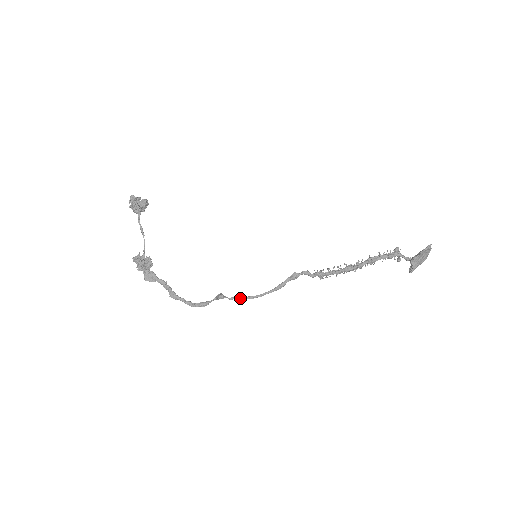
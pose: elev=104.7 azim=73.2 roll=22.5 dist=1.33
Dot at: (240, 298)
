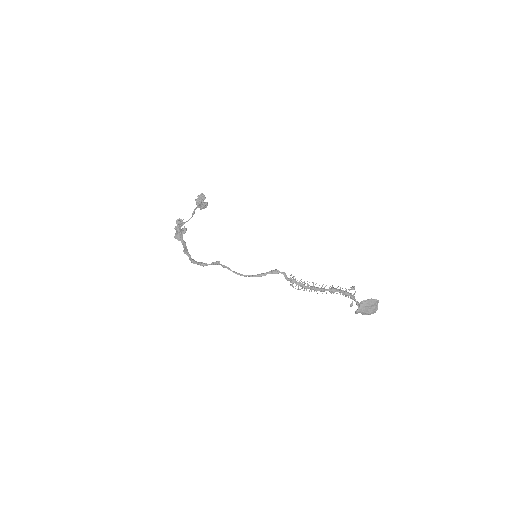
Dot at: (230, 269)
